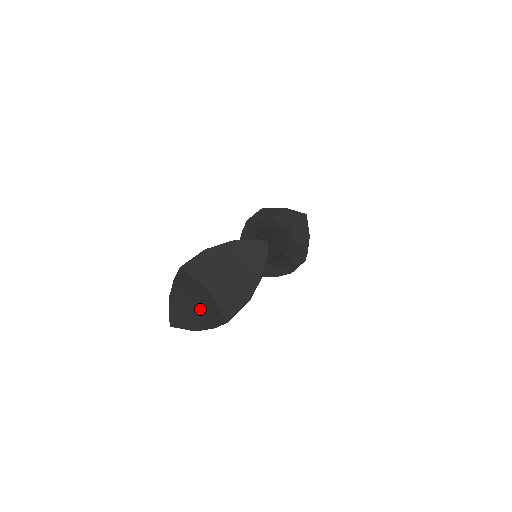
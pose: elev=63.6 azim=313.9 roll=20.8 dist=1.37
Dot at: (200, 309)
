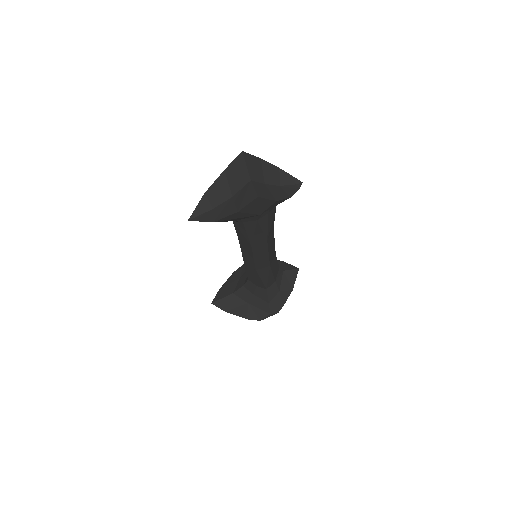
Dot at: (229, 203)
